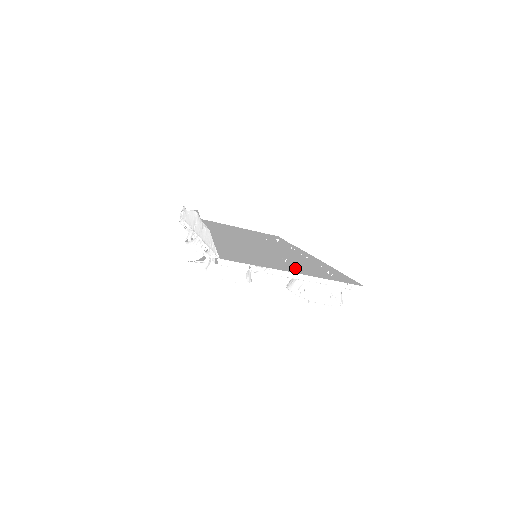
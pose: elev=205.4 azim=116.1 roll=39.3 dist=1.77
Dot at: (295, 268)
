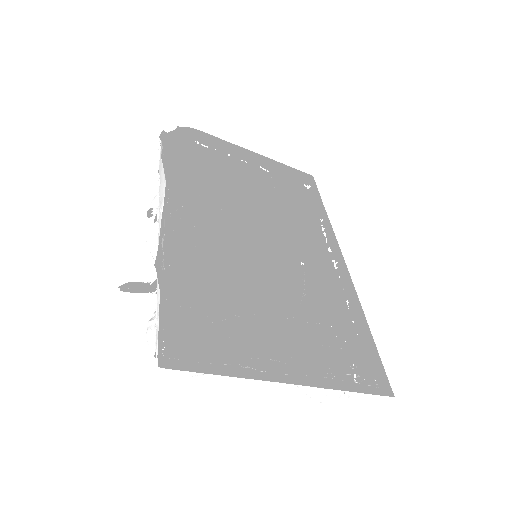
Dot at: (300, 340)
